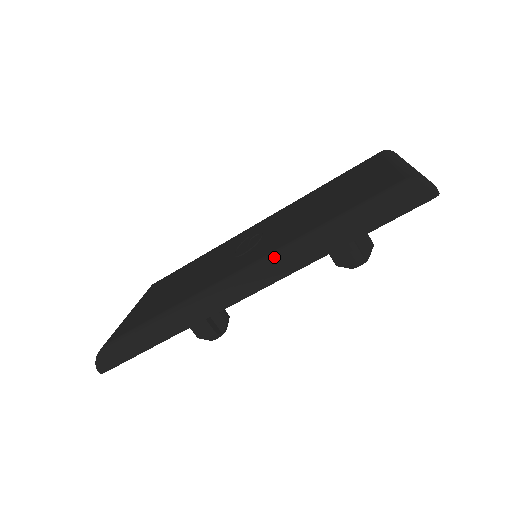
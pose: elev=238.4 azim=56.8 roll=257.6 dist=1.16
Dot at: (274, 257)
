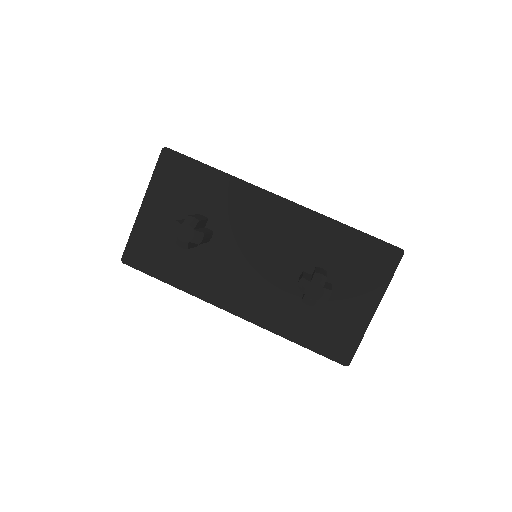
Dot at: occluded
